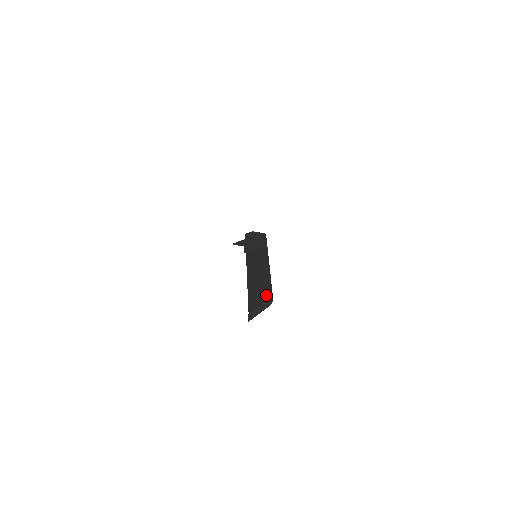
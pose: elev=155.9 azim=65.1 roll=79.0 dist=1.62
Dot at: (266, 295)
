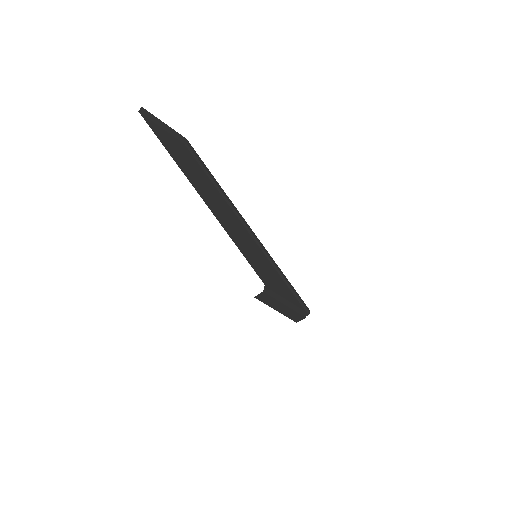
Dot at: occluded
